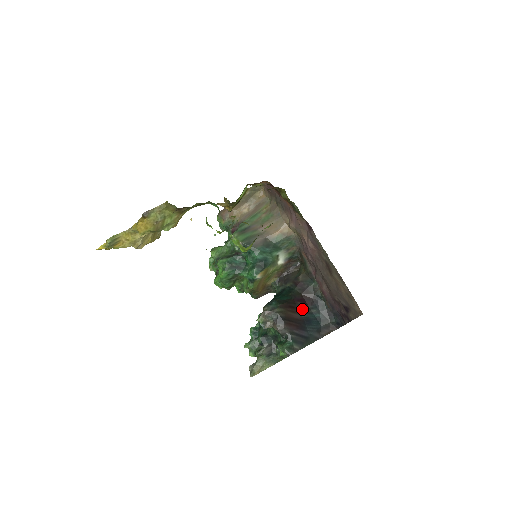
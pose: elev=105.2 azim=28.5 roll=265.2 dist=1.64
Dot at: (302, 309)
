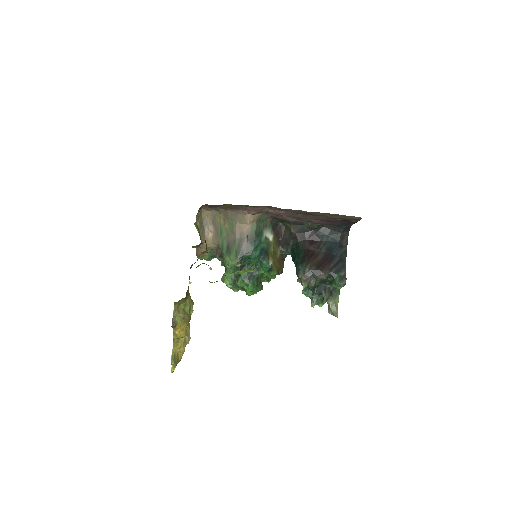
Dot at: (318, 248)
